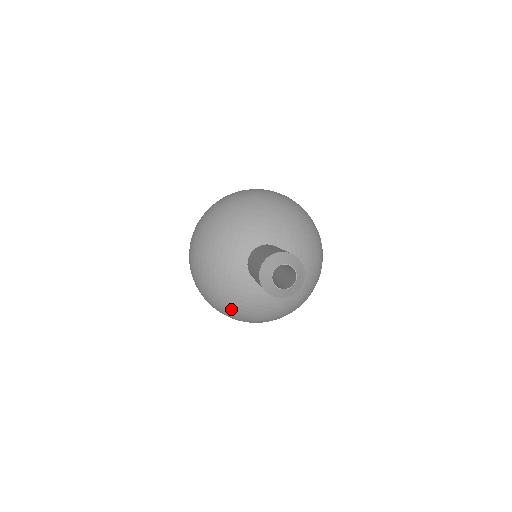
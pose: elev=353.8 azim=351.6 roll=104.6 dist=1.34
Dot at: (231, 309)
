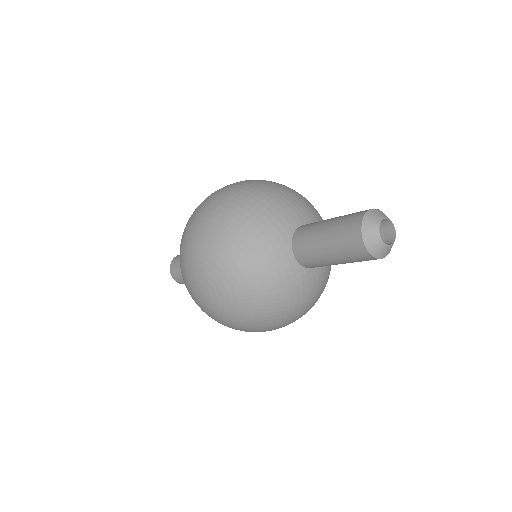
Dot at: (235, 261)
